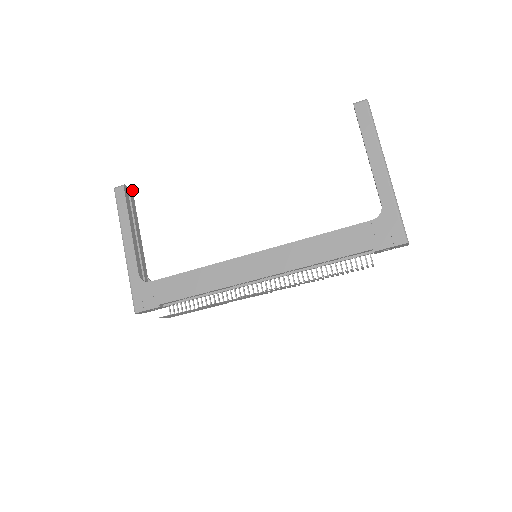
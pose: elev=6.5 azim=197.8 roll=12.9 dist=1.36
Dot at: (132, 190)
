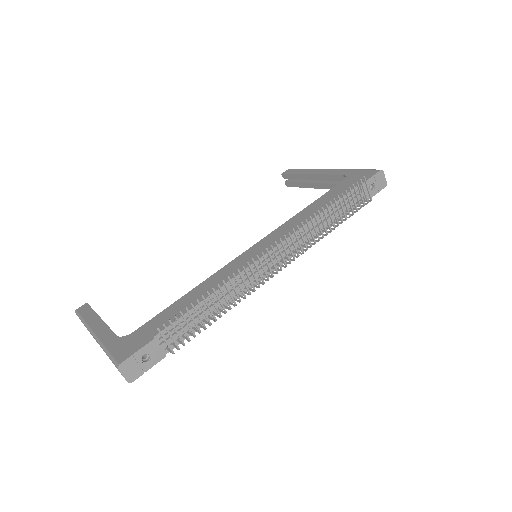
Dot at: occluded
